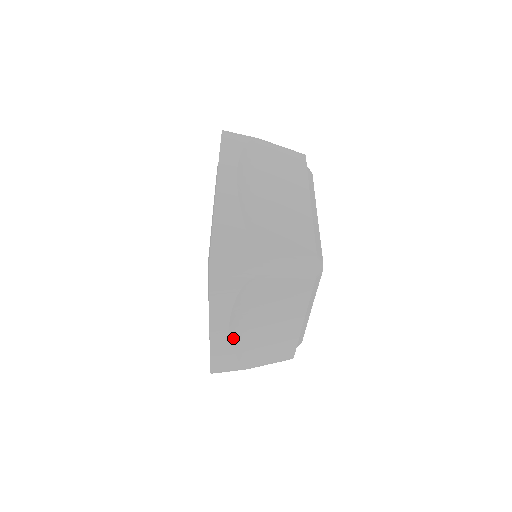
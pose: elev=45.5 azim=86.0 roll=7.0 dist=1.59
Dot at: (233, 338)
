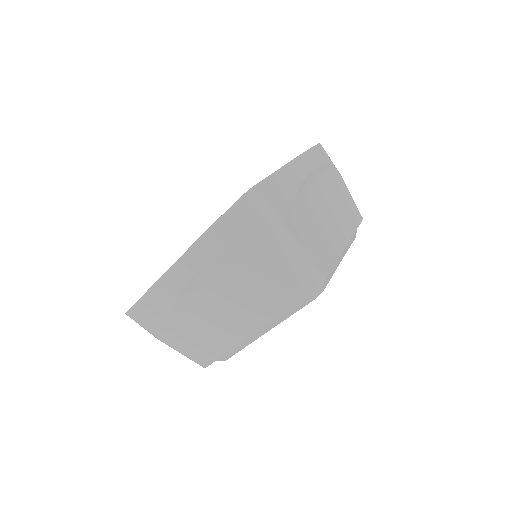
Dot at: (186, 290)
